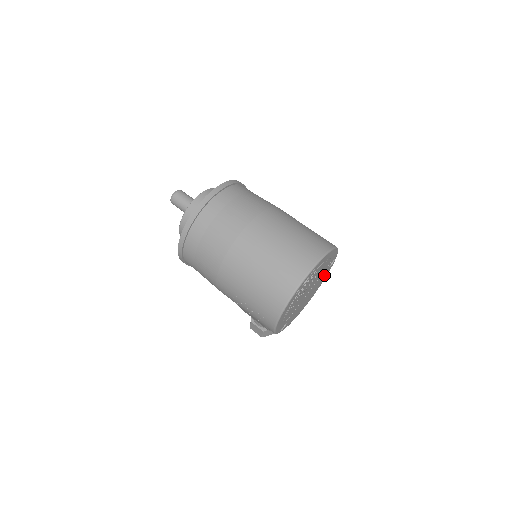
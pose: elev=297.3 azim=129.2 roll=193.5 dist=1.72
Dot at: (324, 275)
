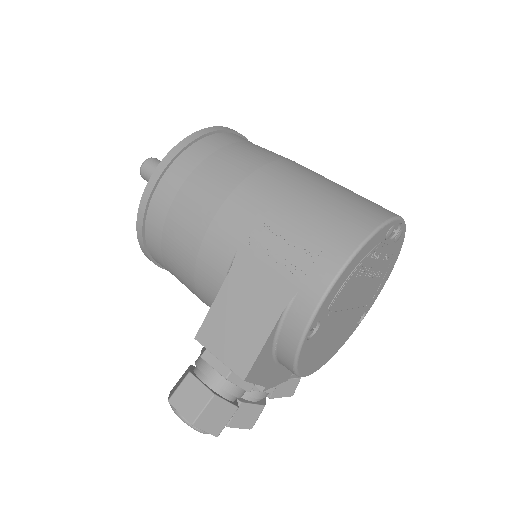
Dot at: (347, 332)
